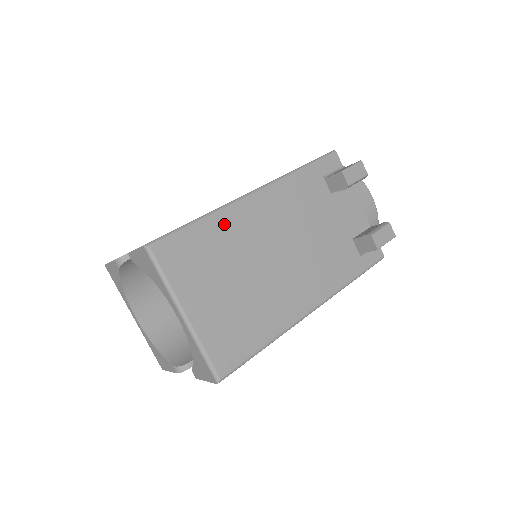
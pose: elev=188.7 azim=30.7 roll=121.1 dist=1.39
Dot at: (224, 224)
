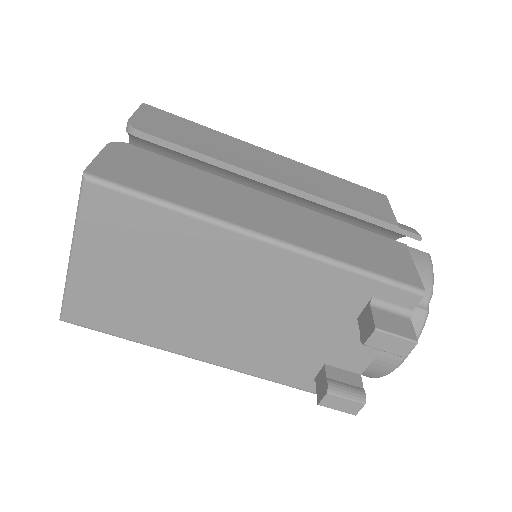
Dot at: (193, 234)
